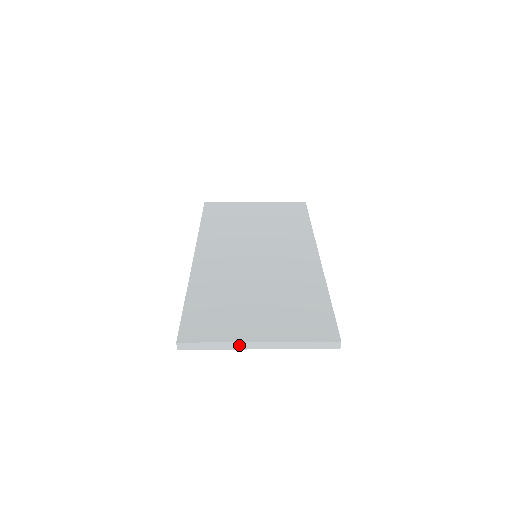
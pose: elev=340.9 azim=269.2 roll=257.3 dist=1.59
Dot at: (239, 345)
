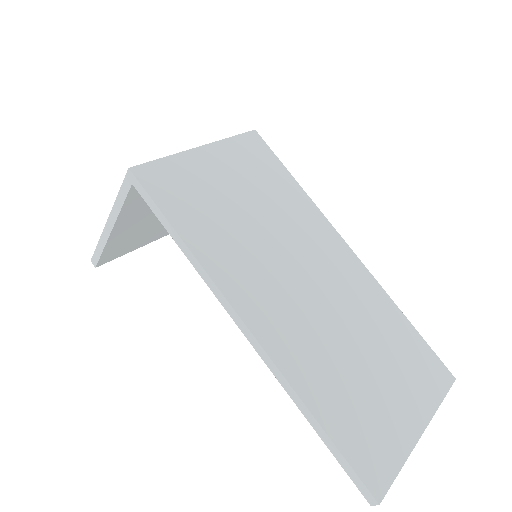
Dot at: (410, 449)
